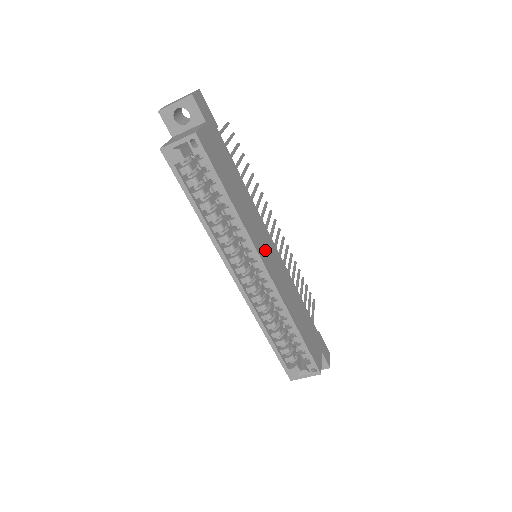
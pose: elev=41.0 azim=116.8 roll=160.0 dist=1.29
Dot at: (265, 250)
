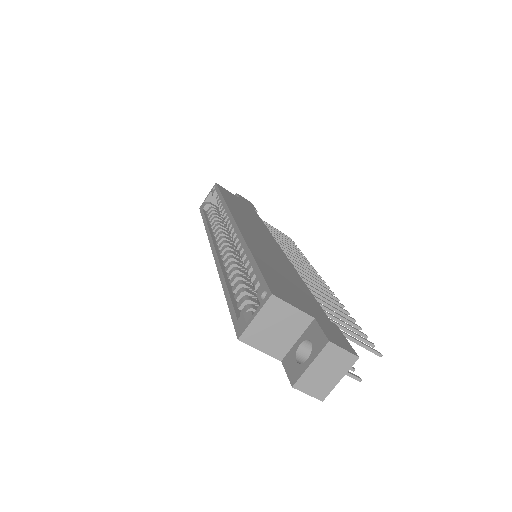
Dot at: (251, 228)
